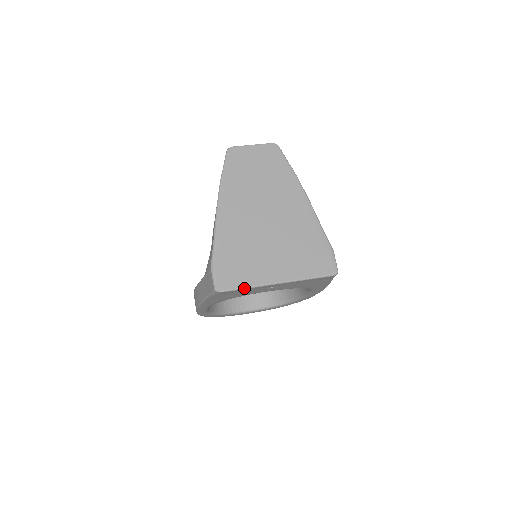
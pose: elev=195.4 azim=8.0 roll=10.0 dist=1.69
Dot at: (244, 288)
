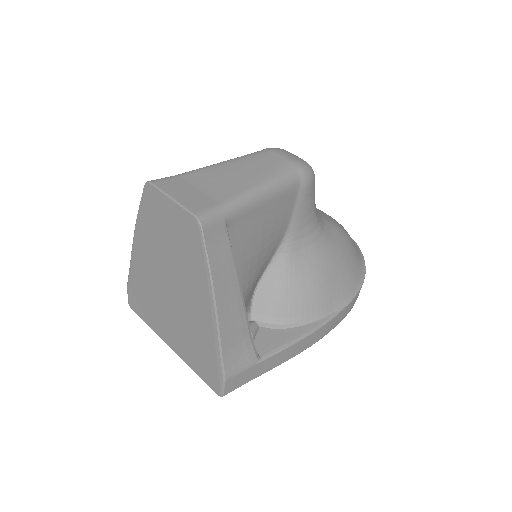
Dot at: (147, 324)
